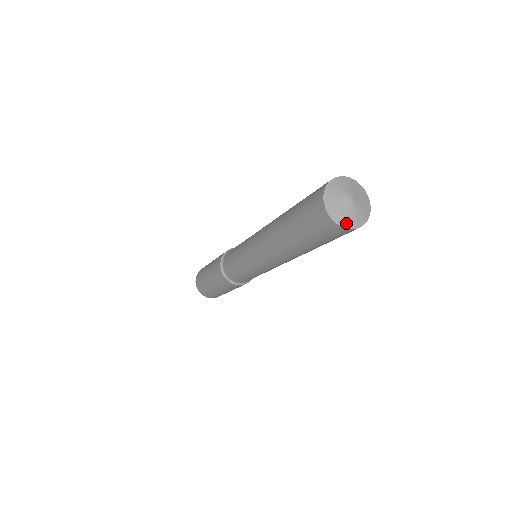
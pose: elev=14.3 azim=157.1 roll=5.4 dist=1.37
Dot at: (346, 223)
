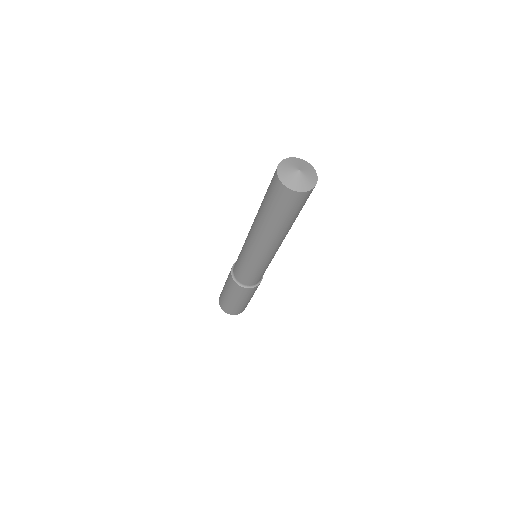
Dot at: (307, 187)
